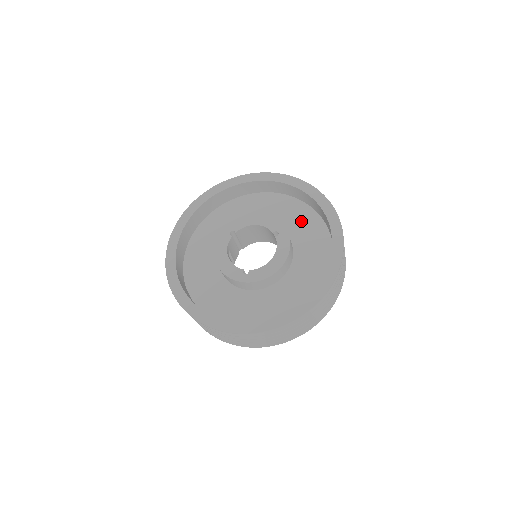
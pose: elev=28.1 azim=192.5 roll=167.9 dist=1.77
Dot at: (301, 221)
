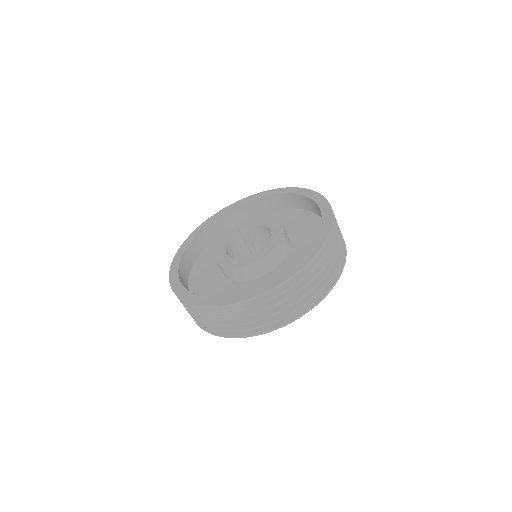
Dot at: (309, 233)
